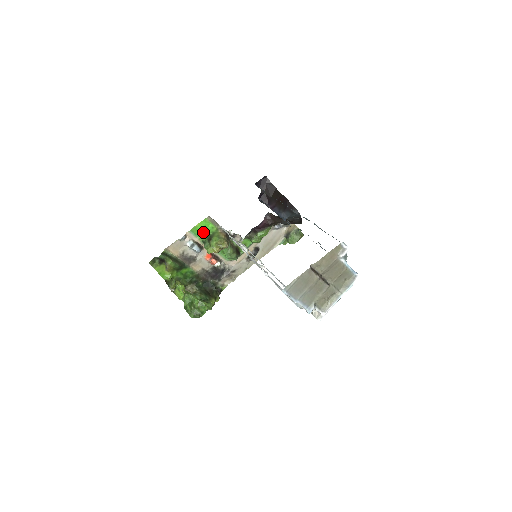
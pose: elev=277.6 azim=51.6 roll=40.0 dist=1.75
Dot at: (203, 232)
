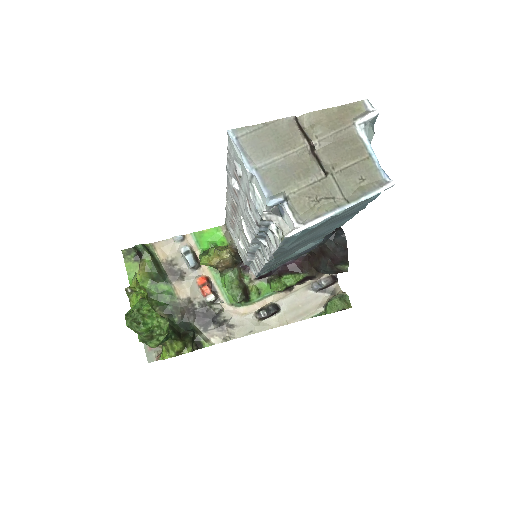
Dot at: (209, 243)
